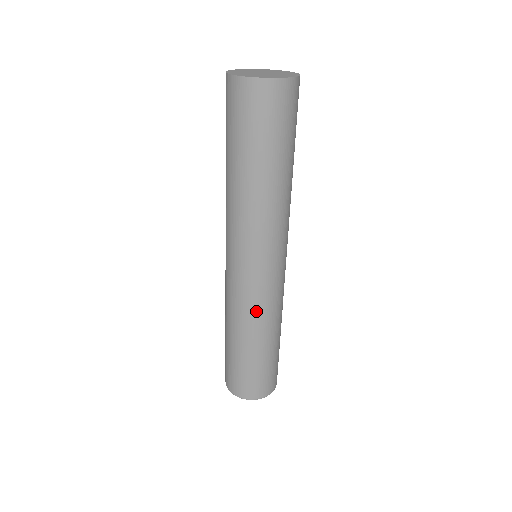
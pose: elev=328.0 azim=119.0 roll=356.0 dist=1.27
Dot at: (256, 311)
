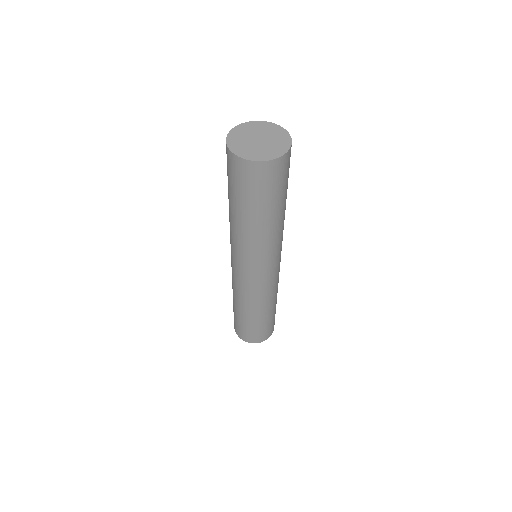
Dot at: (261, 297)
